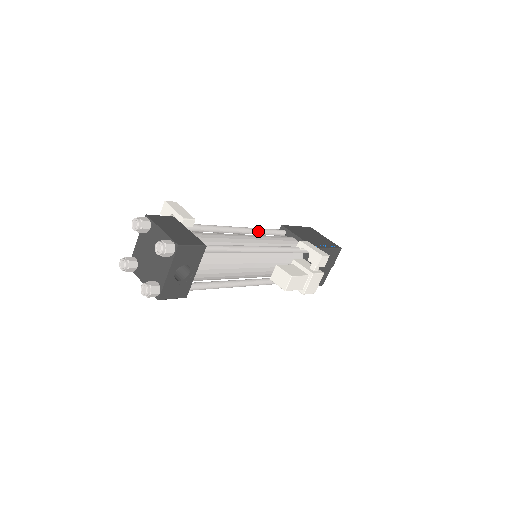
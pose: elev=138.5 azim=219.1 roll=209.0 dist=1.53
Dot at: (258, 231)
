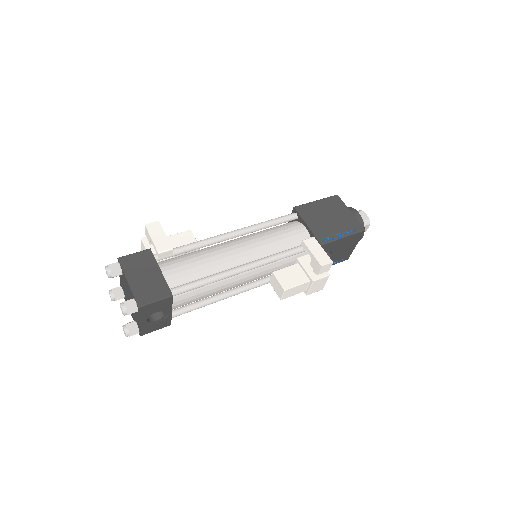
Dot at: (258, 228)
